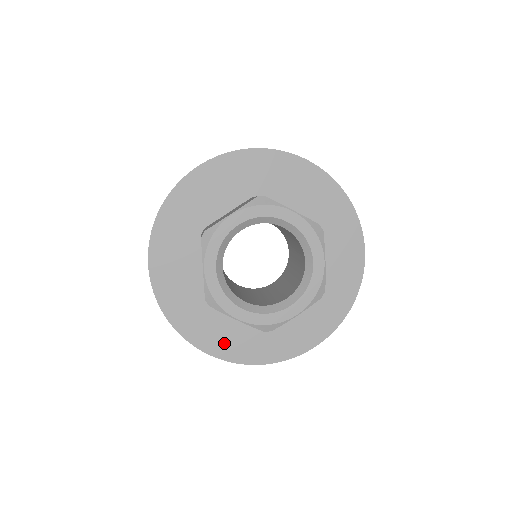
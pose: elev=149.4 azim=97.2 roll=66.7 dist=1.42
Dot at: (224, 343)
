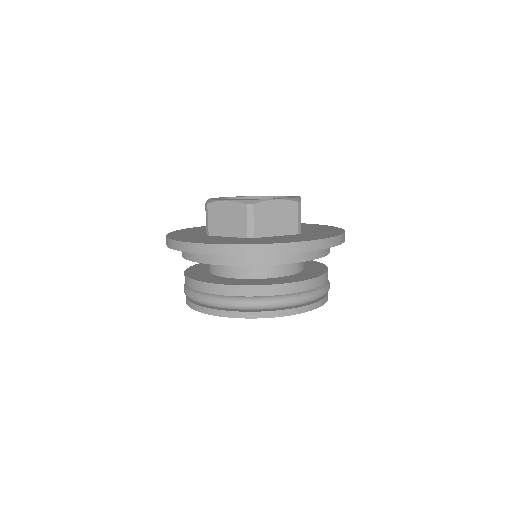
Dot at: (211, 241)
